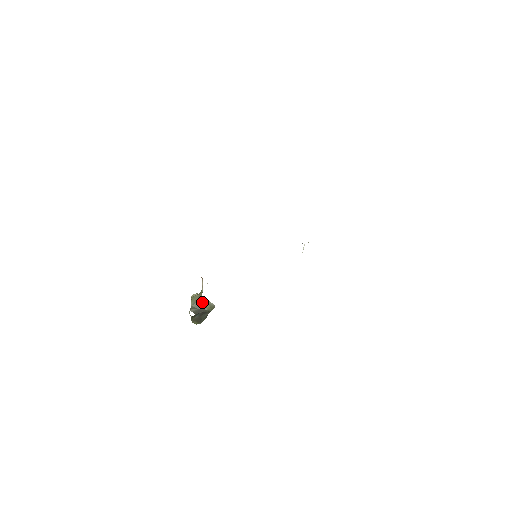
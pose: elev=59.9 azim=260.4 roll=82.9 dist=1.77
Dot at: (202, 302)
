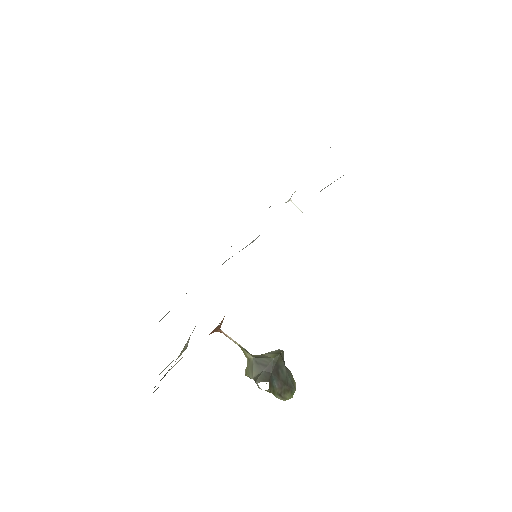
Dot at: (257, 359)
